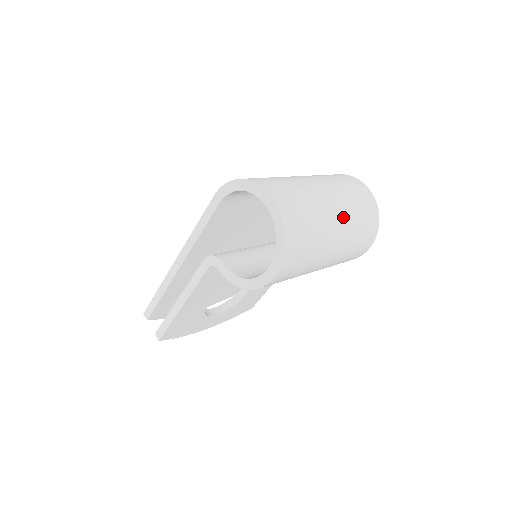
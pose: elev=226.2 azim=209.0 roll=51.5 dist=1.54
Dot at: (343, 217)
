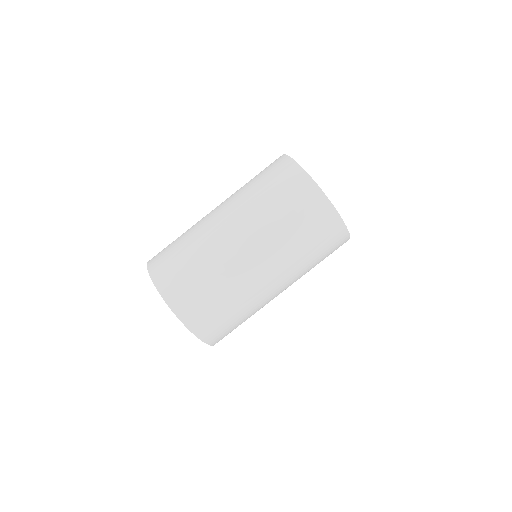
Dot at: (264, 255)
